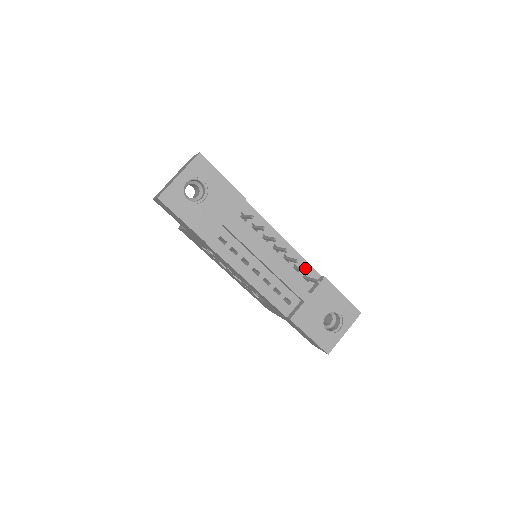
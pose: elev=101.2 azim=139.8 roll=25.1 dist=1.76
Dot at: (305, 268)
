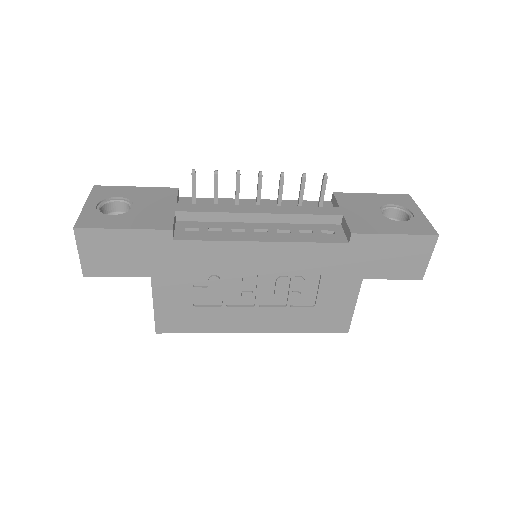
Dot at: (307, 205)
